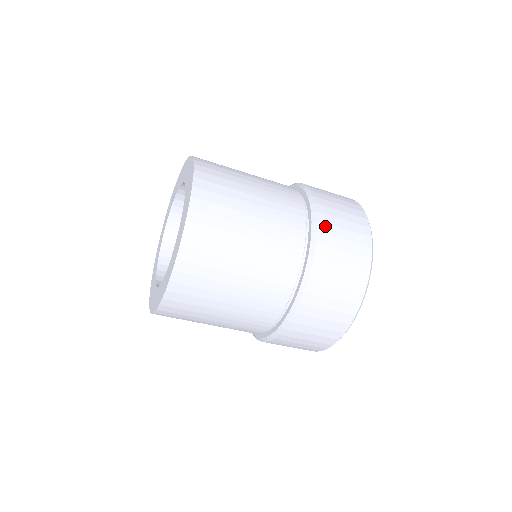
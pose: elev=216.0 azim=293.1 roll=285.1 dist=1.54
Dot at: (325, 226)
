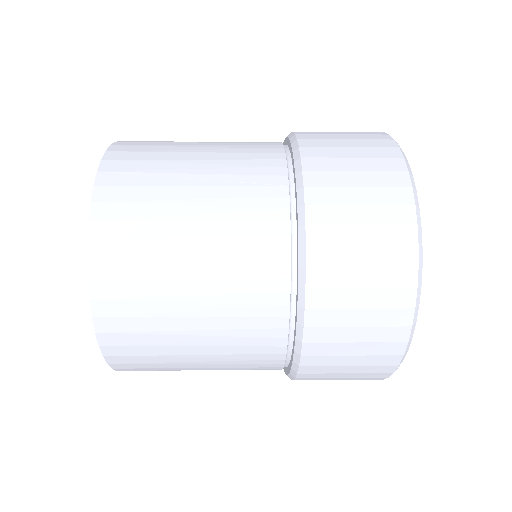
Dot at: (322, 252)
